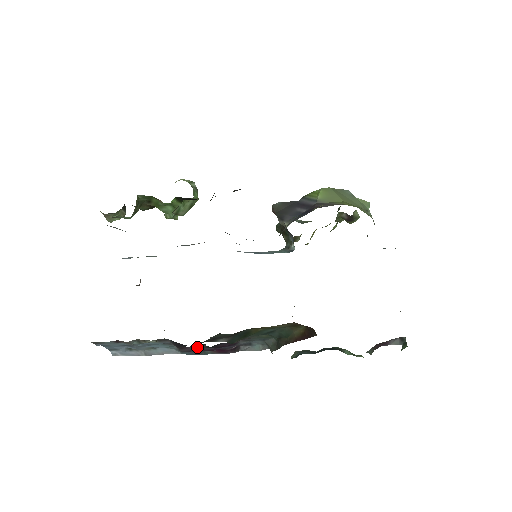
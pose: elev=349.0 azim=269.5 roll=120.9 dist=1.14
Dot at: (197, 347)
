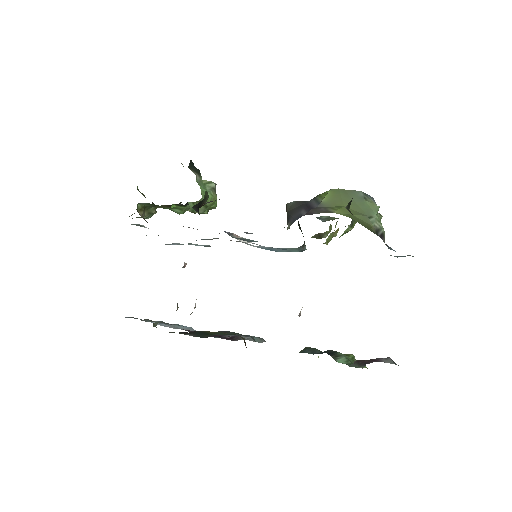
Dot at: occluded
